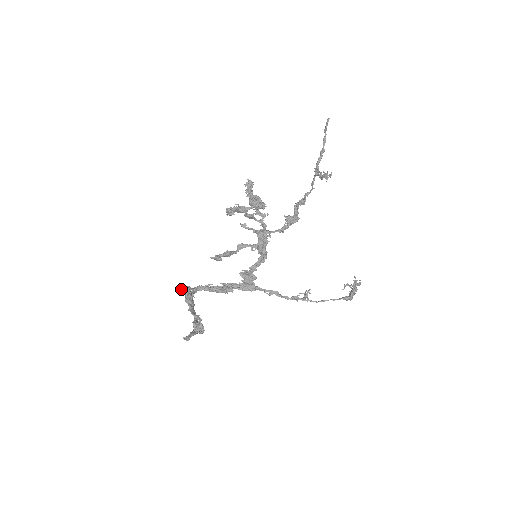
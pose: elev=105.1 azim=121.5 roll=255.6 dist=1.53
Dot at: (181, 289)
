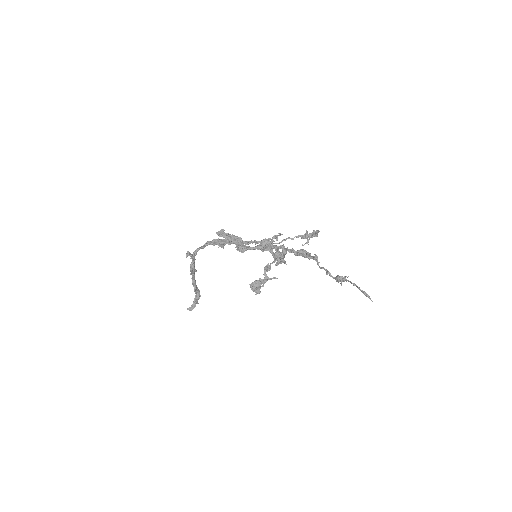
Dot at: occluded
